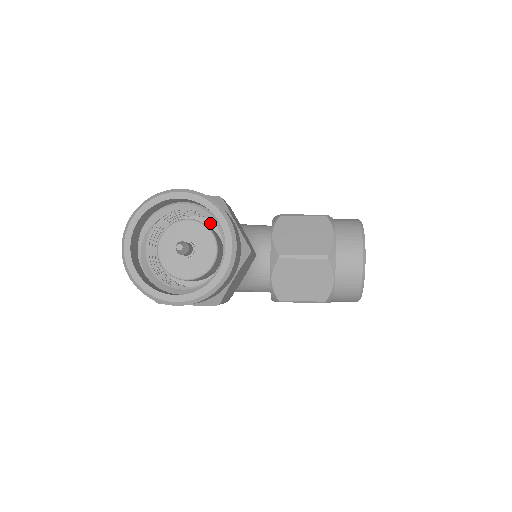
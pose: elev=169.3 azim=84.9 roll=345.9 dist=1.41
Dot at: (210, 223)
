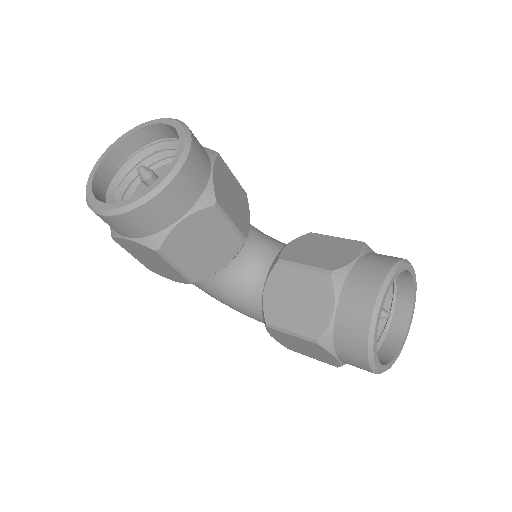
Dot at: occluded
